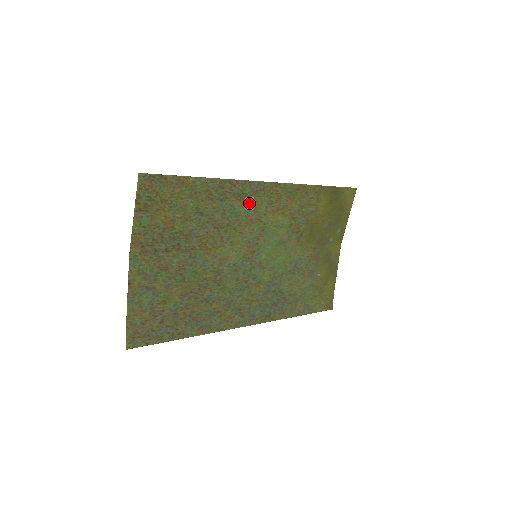
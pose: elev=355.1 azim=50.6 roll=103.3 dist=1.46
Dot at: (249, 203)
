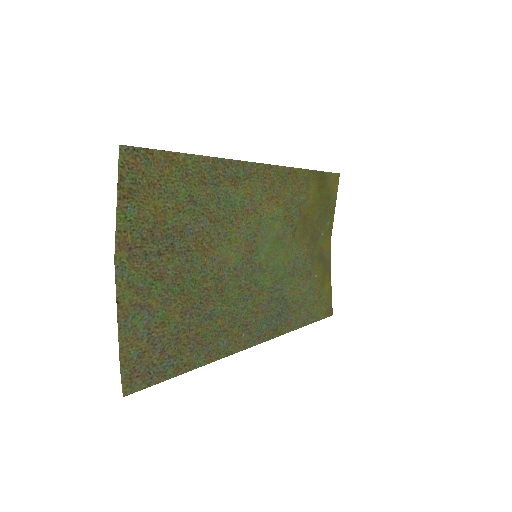
Dot at: (244, 189)
